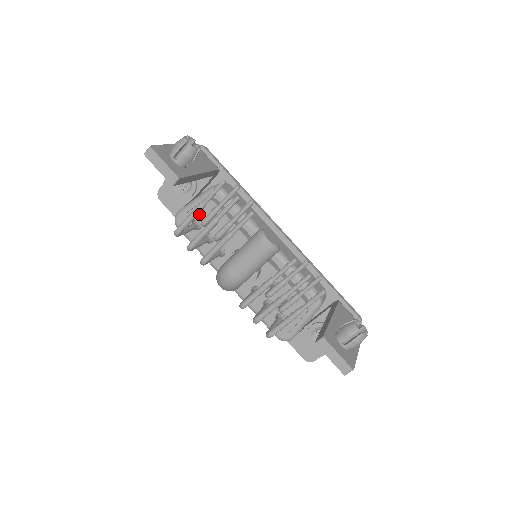
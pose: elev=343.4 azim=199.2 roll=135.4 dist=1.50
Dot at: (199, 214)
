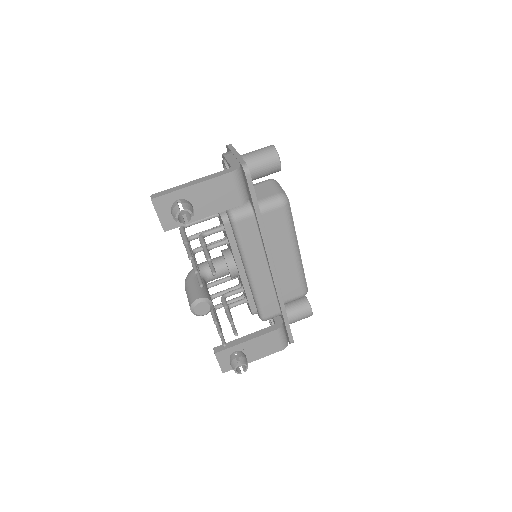
Dot at: occluded
